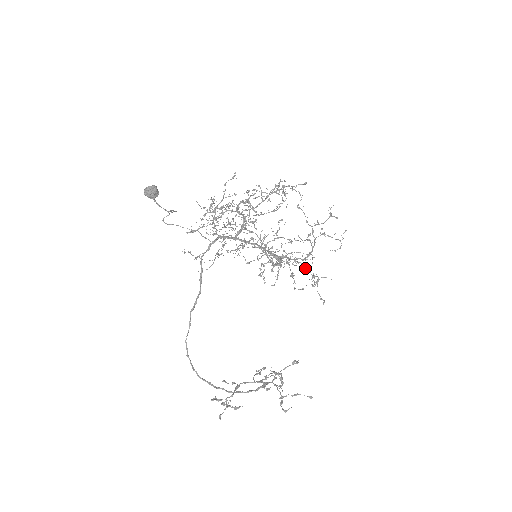
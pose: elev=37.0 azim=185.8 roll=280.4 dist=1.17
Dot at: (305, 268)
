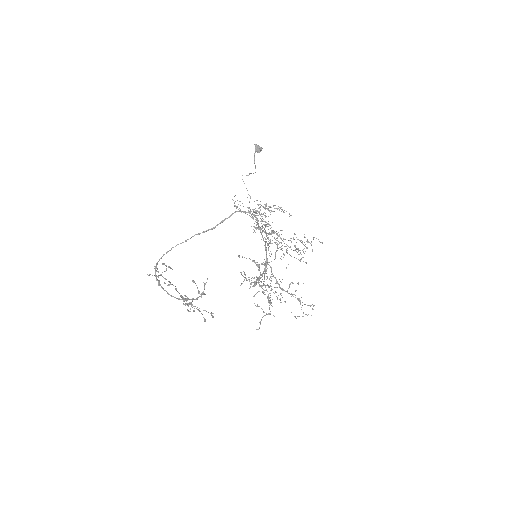
Dot at: (270, 301)
